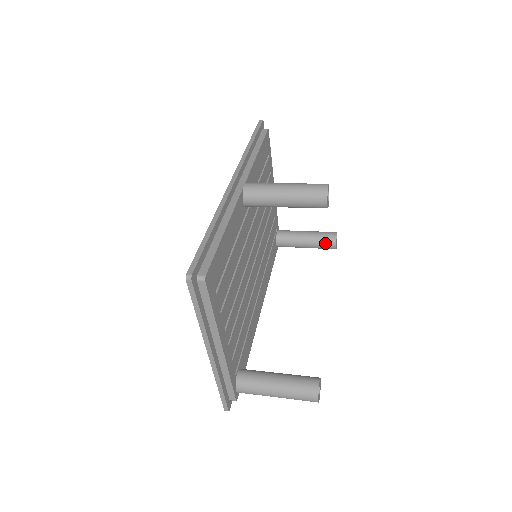
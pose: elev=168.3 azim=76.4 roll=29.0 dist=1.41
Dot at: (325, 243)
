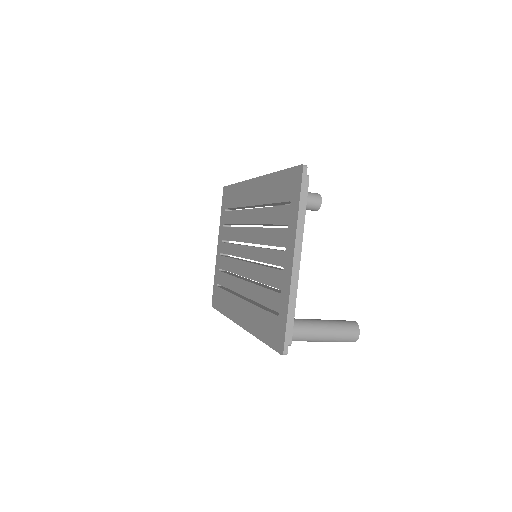
Dot at: occluded
